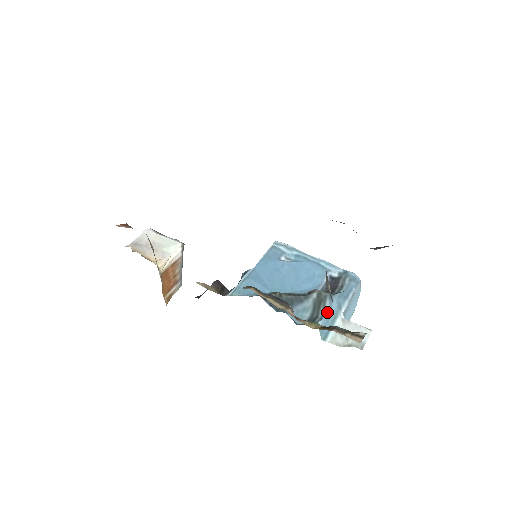
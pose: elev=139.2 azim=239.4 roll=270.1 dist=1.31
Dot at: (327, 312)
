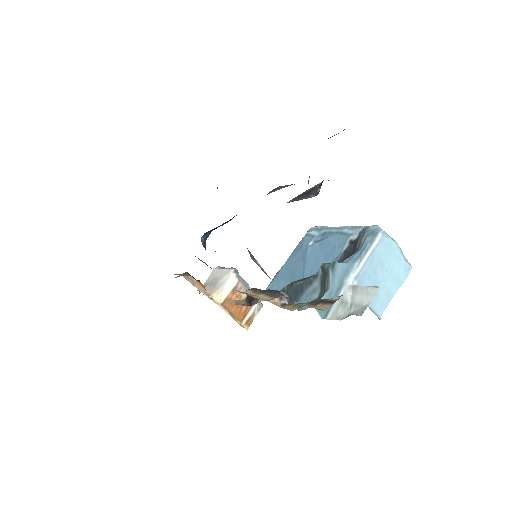
Dot at: (329, 285)
